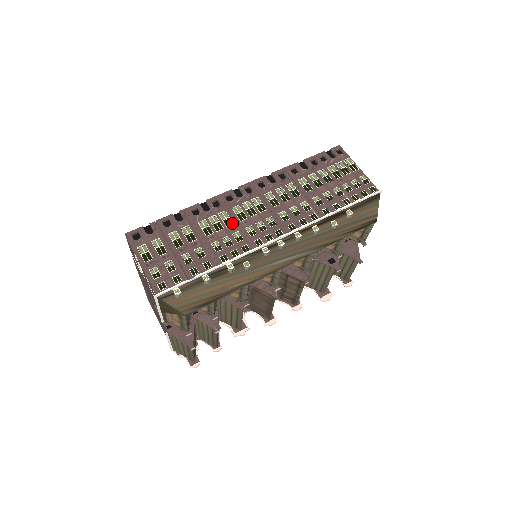
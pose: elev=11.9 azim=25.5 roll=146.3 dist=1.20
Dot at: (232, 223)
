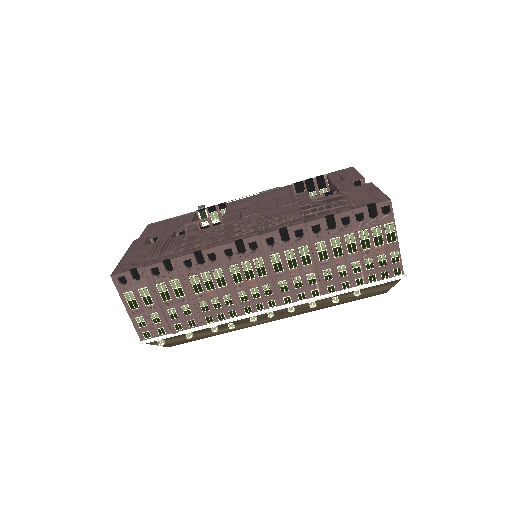
Dot at: (225, 284)
